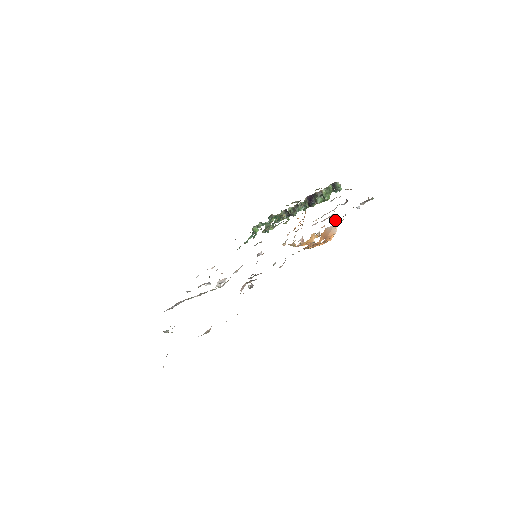
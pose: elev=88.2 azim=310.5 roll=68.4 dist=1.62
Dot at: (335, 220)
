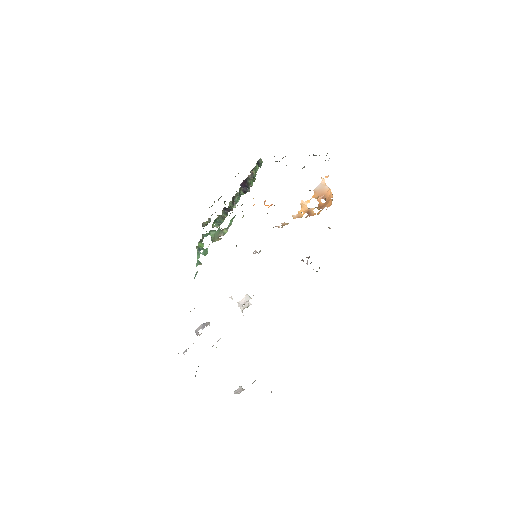
Dot at: occluded
